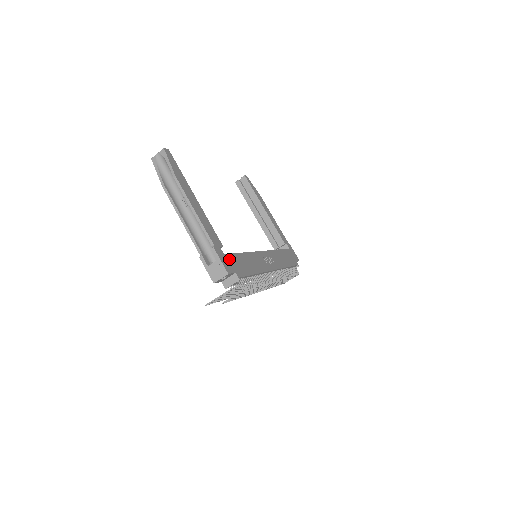
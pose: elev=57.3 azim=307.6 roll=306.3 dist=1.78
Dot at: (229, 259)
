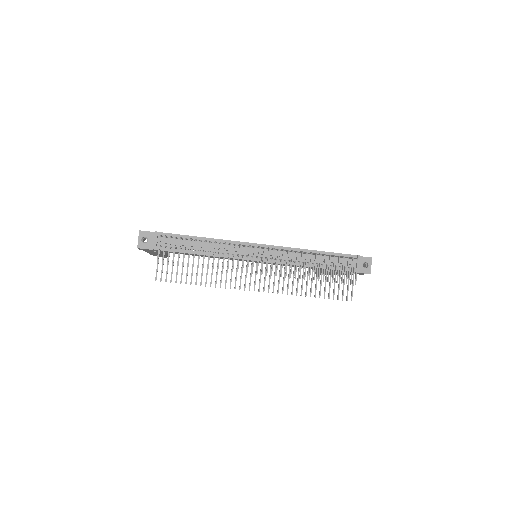
Dot at: occluded
